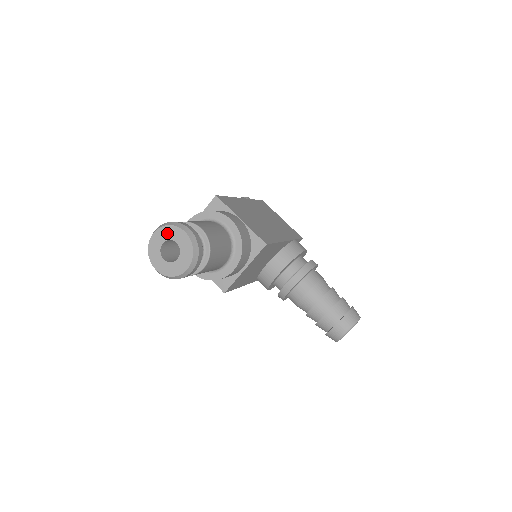
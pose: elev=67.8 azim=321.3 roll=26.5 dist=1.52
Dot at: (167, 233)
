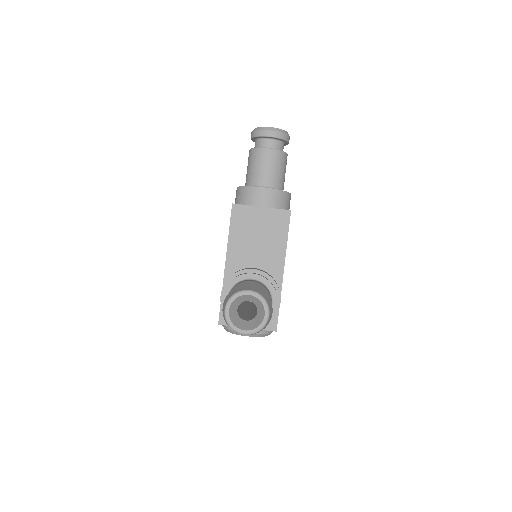
Dot at: occluded
